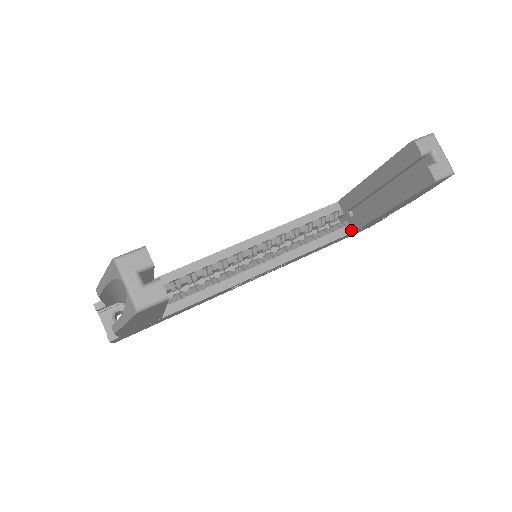
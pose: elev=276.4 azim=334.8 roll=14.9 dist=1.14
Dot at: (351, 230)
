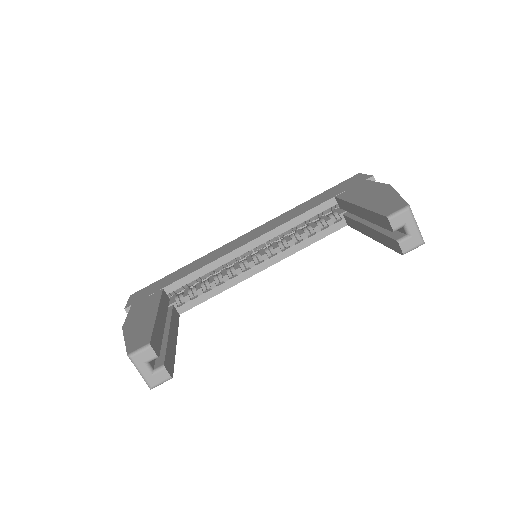
Dot at: (346, 223)
